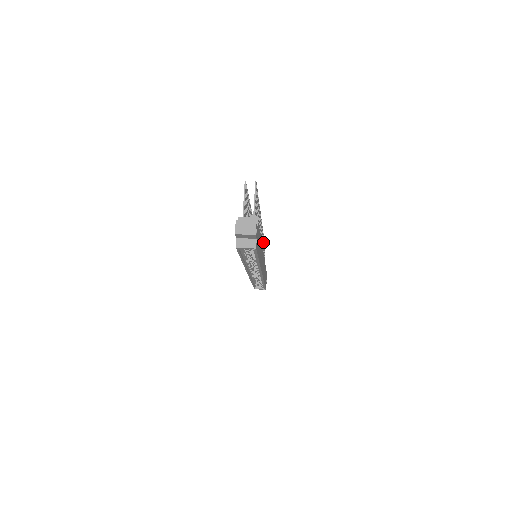
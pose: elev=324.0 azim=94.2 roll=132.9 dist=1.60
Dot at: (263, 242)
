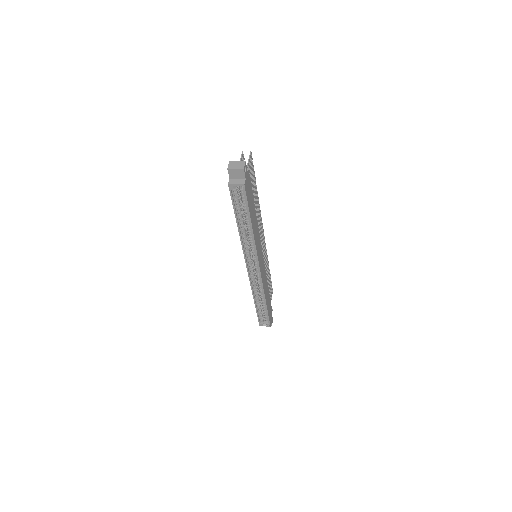
Dot at: (267, 266)
